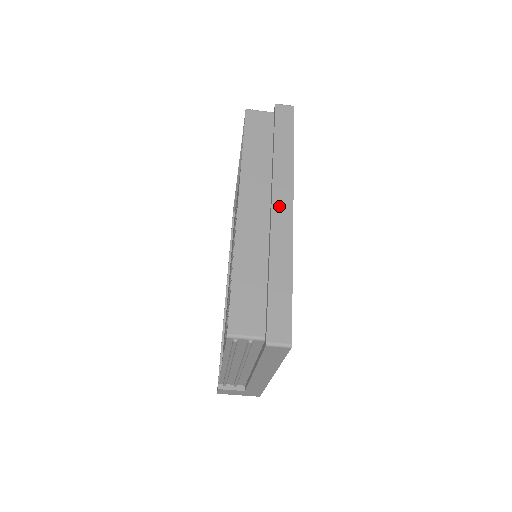
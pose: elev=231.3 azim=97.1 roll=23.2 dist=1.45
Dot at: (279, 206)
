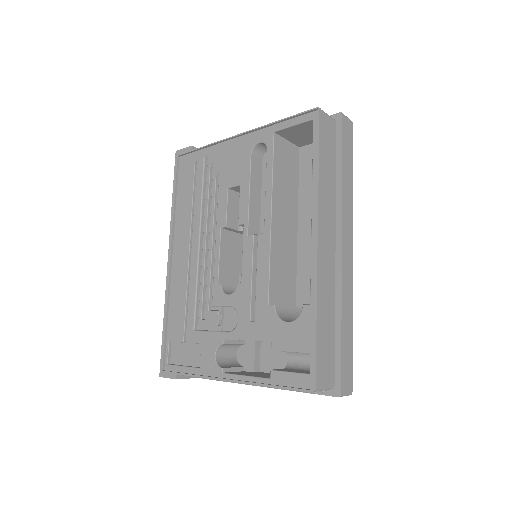
Dot at: (346, 248)
